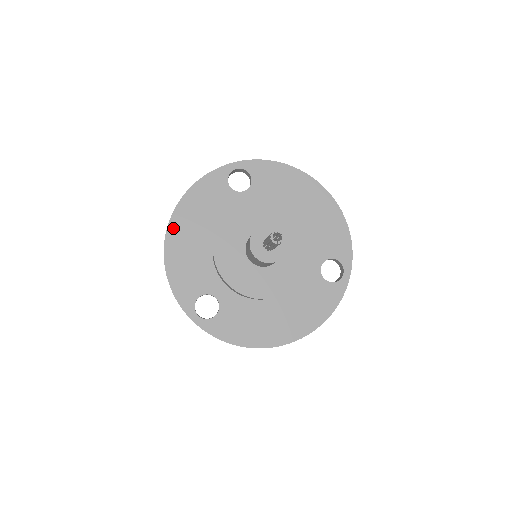
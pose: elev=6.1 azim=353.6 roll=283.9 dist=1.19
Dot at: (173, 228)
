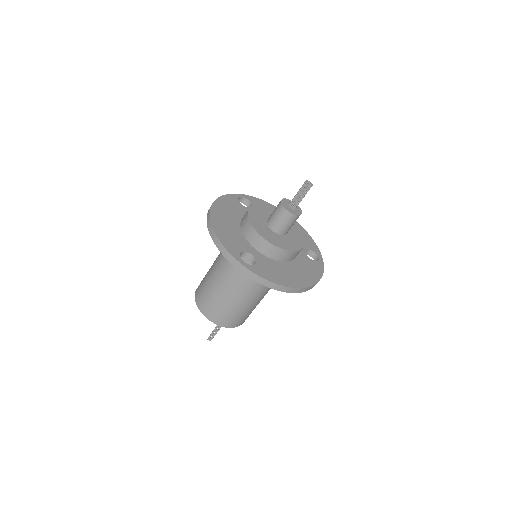
Dot at: (214, 214)
